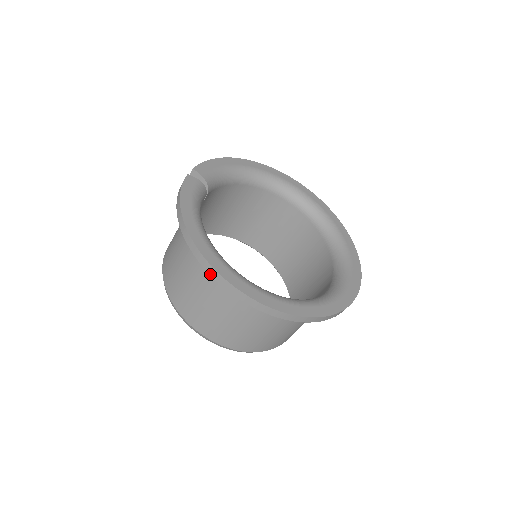
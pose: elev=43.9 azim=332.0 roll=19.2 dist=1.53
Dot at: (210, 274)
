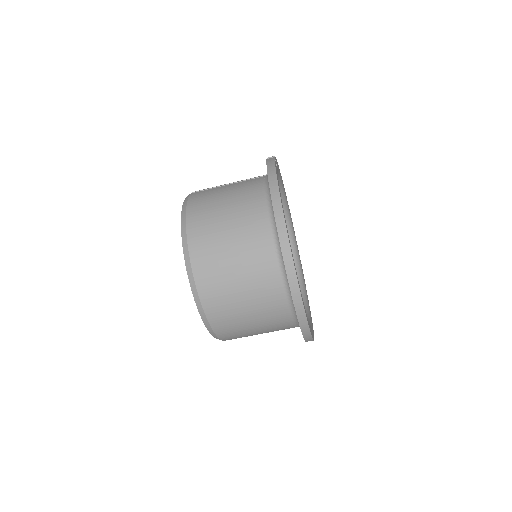
Dot at: (282, 247)
